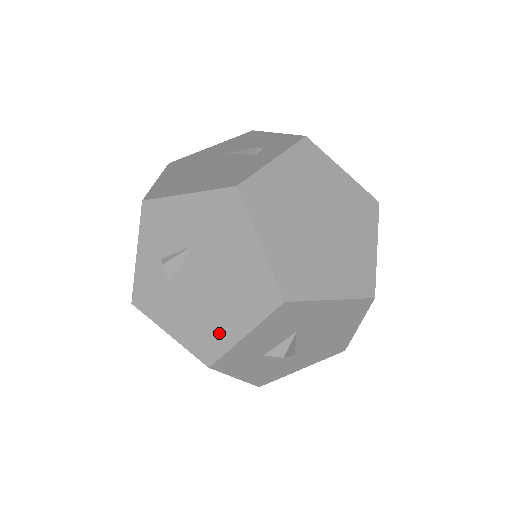
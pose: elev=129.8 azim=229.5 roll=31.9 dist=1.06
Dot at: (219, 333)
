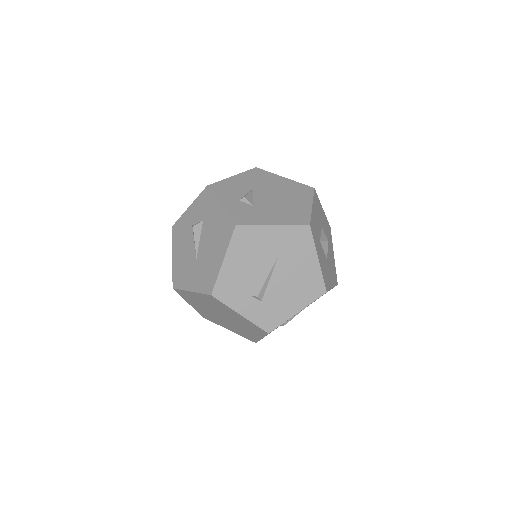
Dot at: (300, 210)
